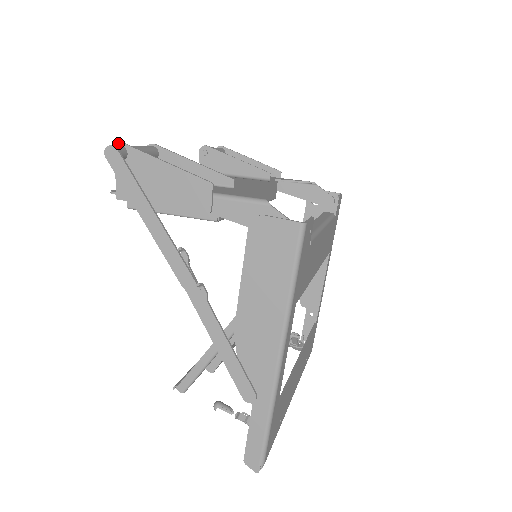
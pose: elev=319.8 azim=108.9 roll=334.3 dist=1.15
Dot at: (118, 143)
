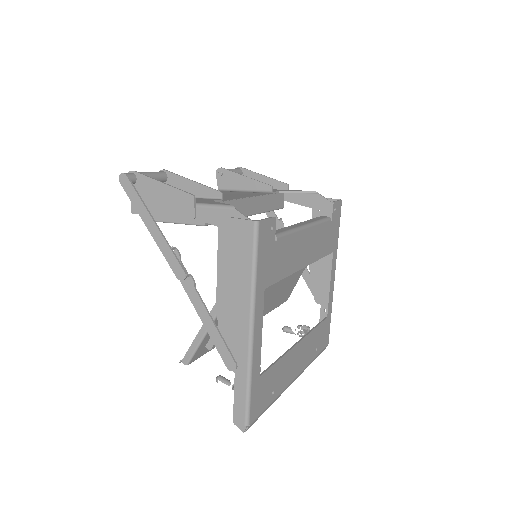
Dot at: (130, 171)
